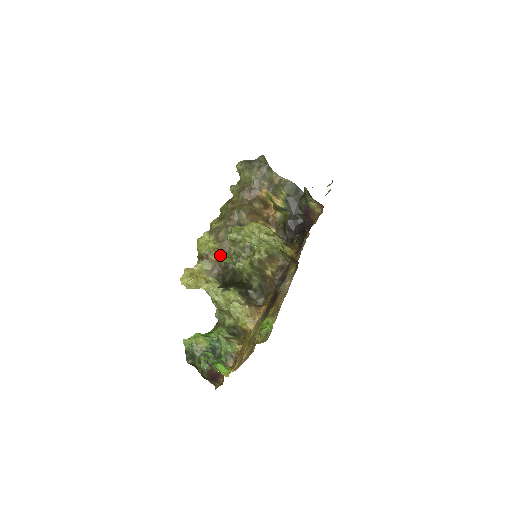
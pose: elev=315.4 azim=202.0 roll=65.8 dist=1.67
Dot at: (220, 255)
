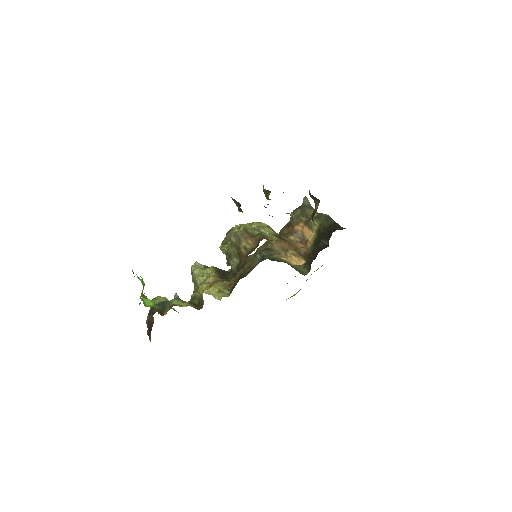
Dot at: (240, 271)
